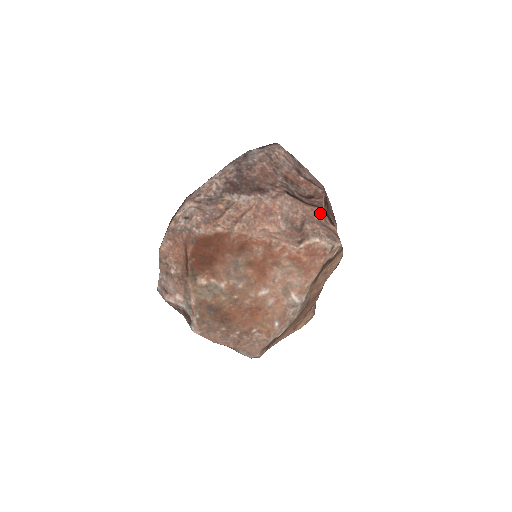
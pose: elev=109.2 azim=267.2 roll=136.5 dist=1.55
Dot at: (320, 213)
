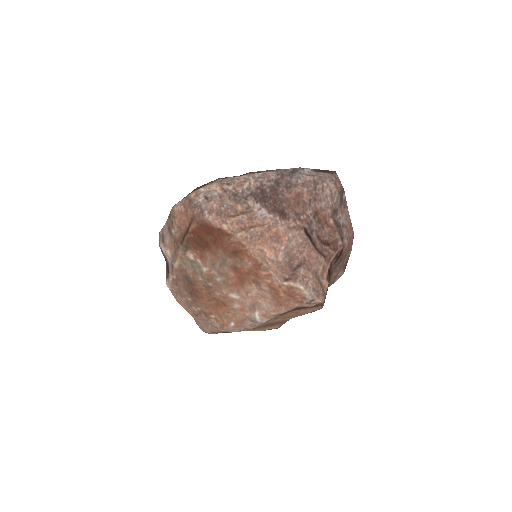
Dot at: (322, 265)
